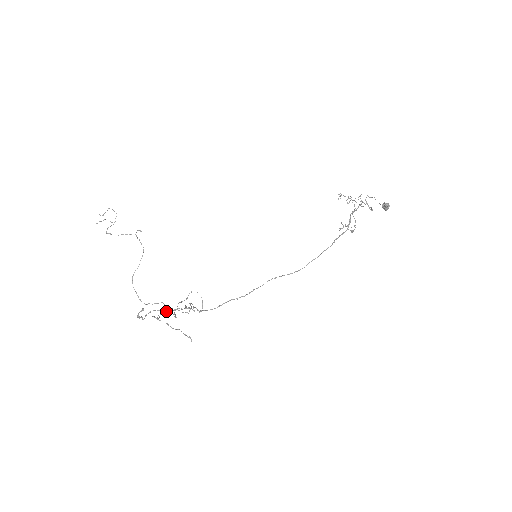
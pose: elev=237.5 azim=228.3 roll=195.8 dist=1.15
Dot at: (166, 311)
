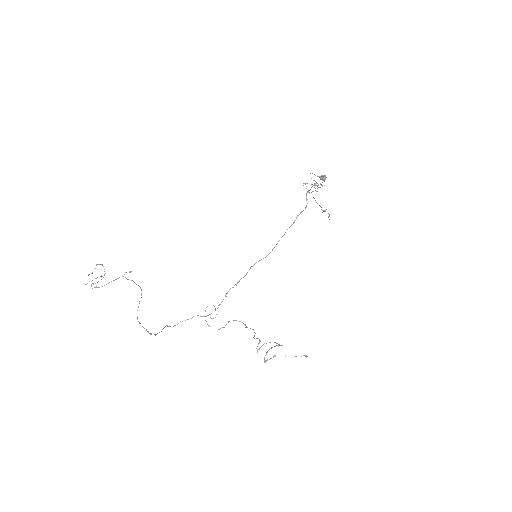
Dot at: (276, 345)
